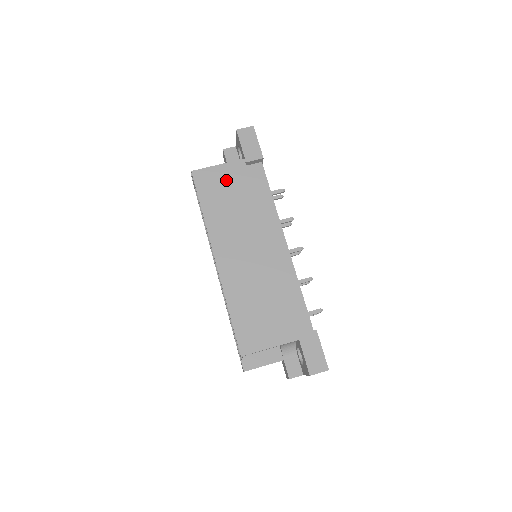
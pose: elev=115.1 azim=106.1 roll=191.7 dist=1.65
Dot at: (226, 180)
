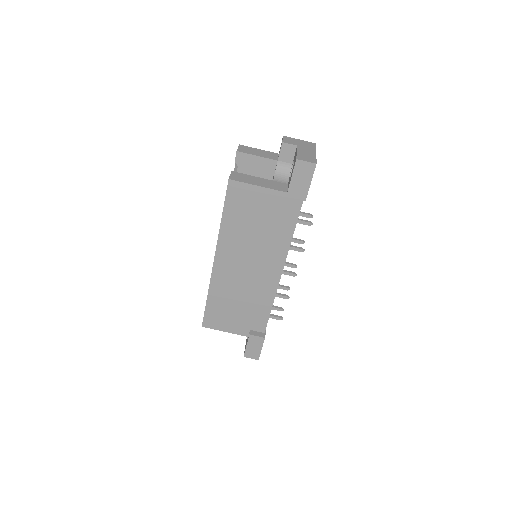
Dot at: (258, 204)
